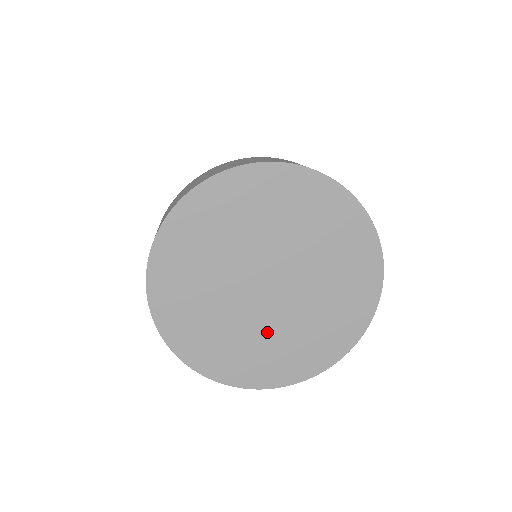
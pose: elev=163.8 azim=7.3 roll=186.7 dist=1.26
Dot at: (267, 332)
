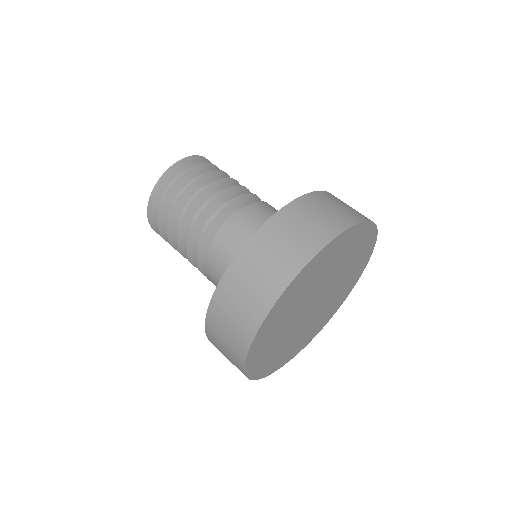
Dot at: (301, 332)
